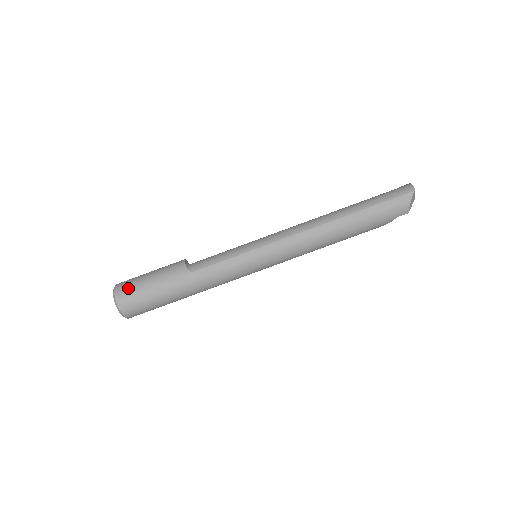
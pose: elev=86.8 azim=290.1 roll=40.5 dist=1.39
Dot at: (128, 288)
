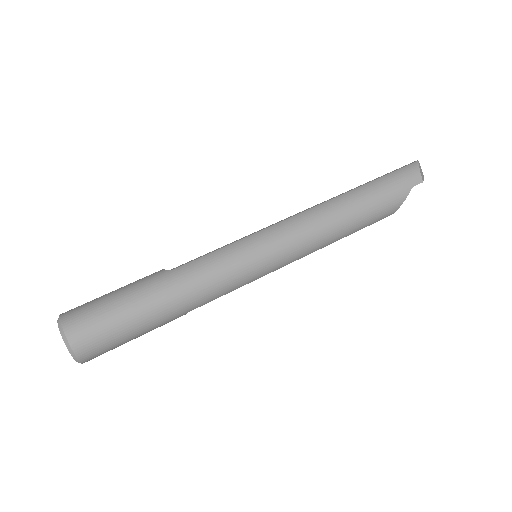
Dot at: (81, 305)
